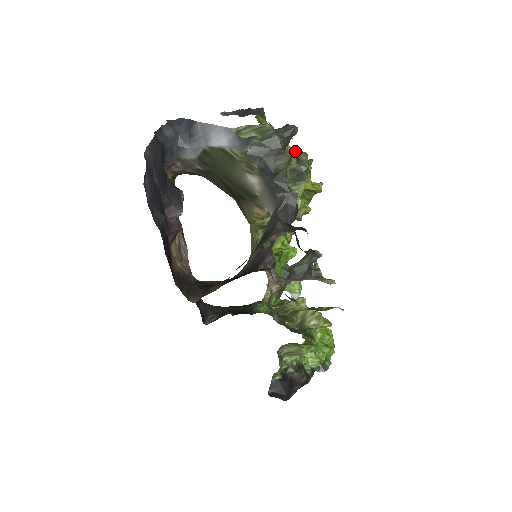
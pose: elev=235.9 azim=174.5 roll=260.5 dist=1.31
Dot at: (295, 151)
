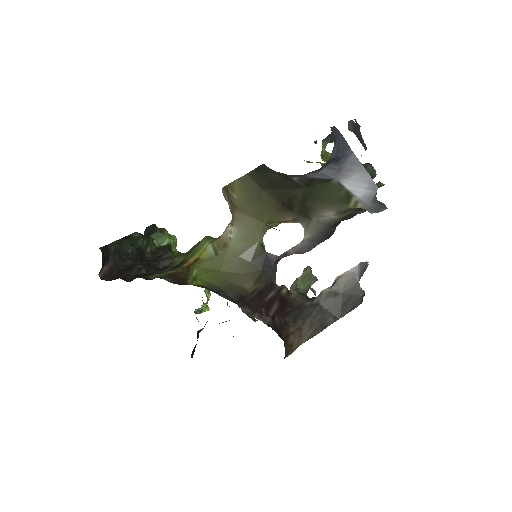
Dot at: occluded
